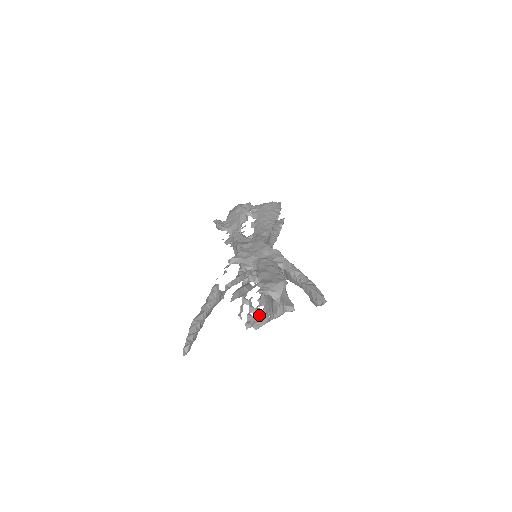
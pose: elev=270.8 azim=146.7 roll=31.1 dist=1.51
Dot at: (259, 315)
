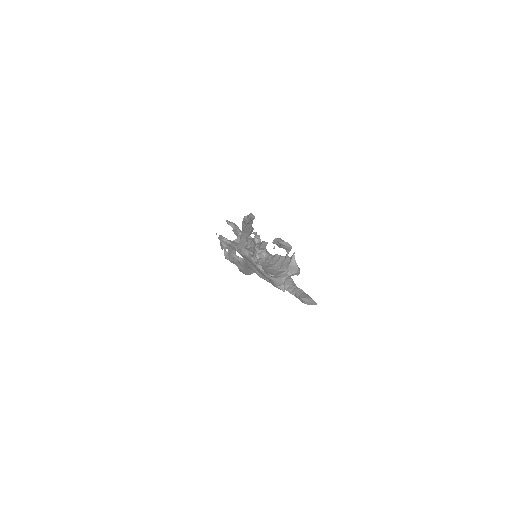
Dot at: occluded
